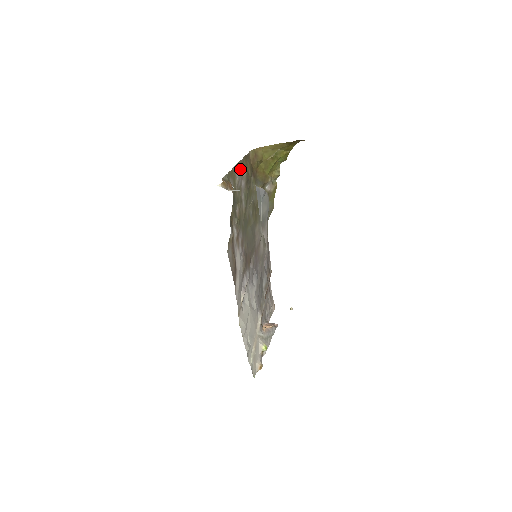
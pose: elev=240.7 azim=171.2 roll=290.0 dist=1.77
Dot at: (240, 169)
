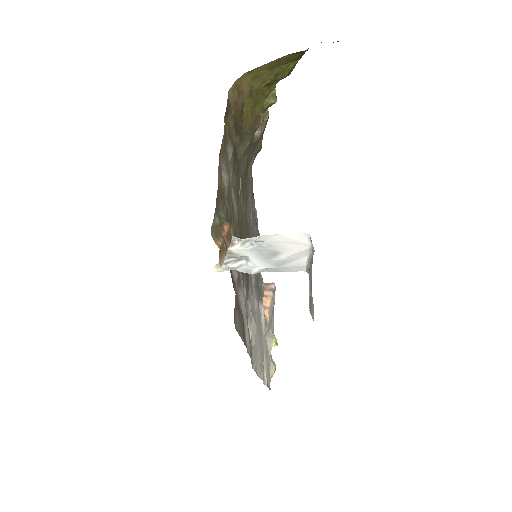
Dot at: (224, 156)
